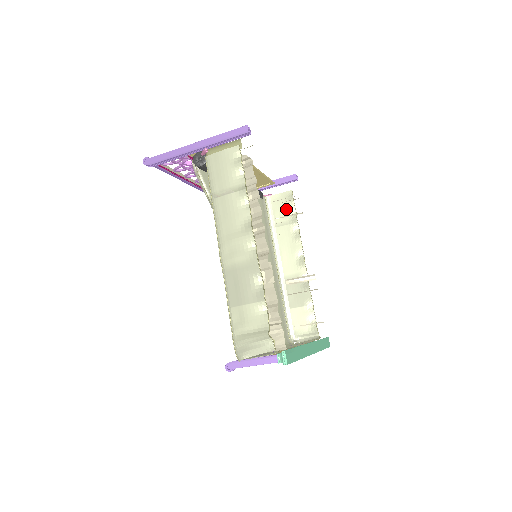
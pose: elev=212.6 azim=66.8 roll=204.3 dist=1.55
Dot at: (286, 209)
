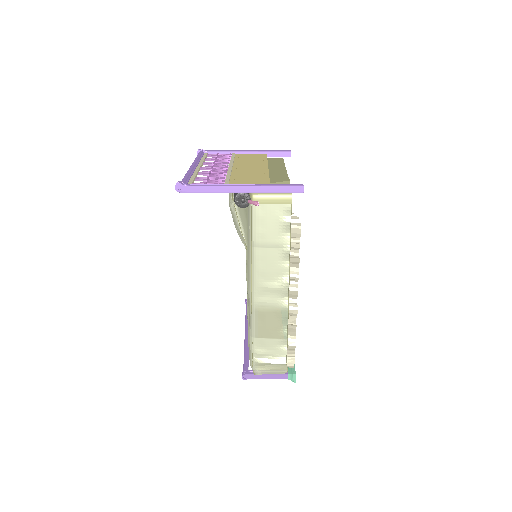
Dot at: occluded
